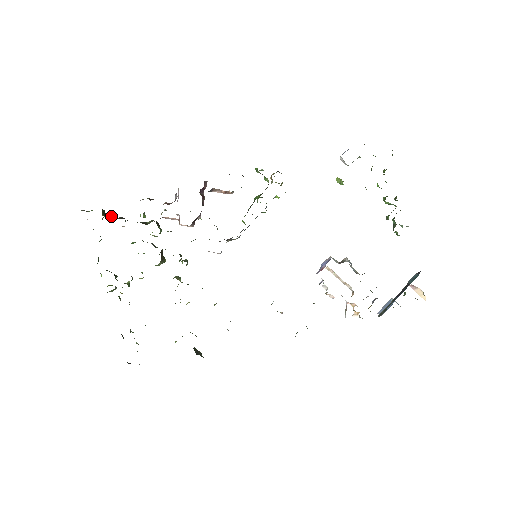
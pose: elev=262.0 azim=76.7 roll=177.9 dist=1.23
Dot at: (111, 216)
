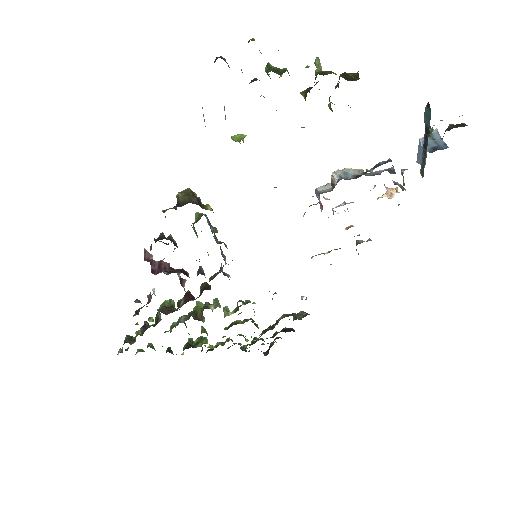
Dot at: occluded
